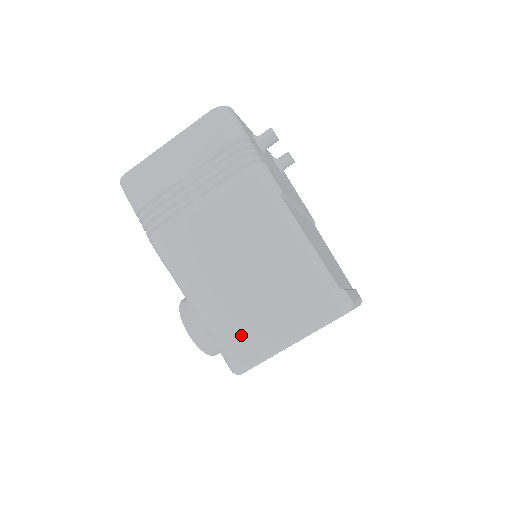
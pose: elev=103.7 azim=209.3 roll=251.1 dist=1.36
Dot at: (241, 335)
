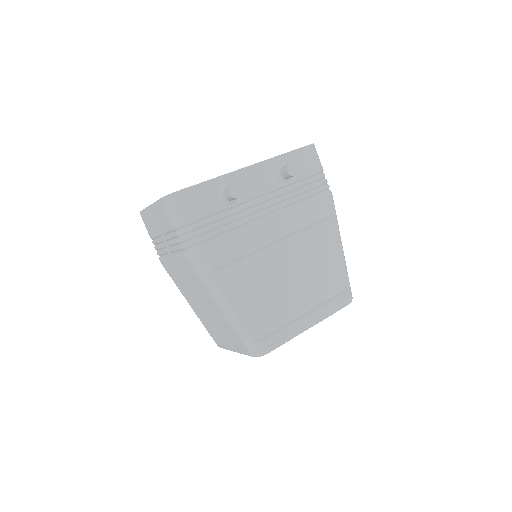
Dot at: (212, 333)
